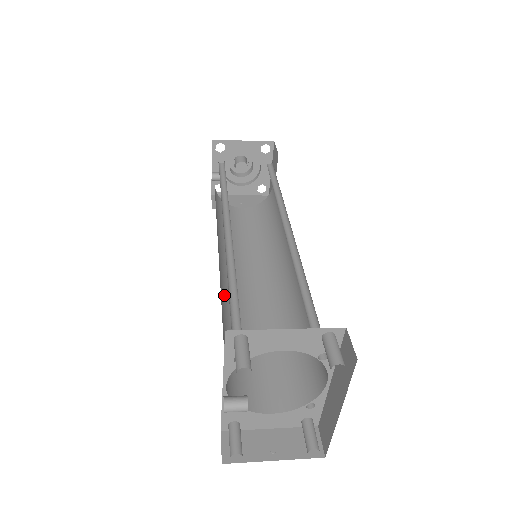
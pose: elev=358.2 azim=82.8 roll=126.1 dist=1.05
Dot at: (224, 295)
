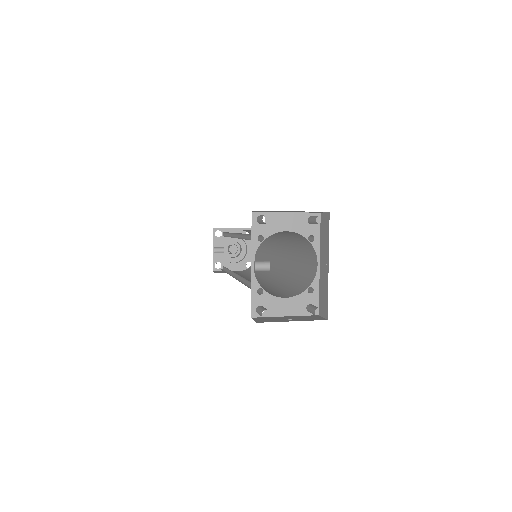
Dot at: occluded
